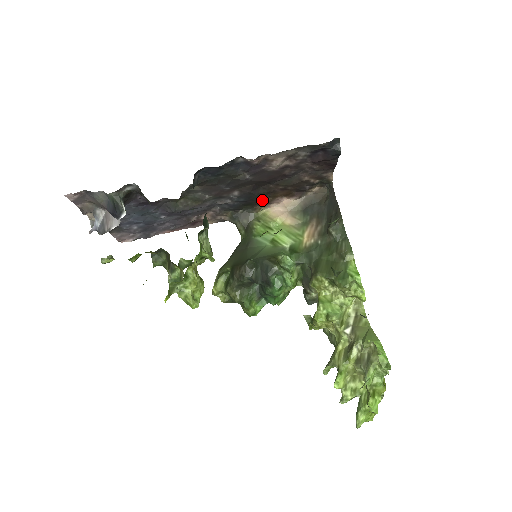
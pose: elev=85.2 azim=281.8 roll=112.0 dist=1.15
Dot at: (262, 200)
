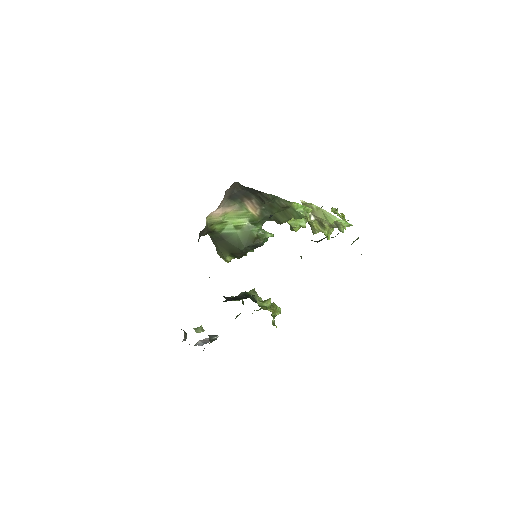
Dot at: occluded
